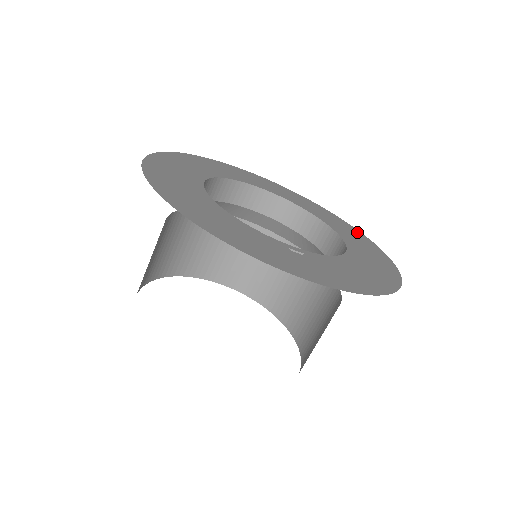
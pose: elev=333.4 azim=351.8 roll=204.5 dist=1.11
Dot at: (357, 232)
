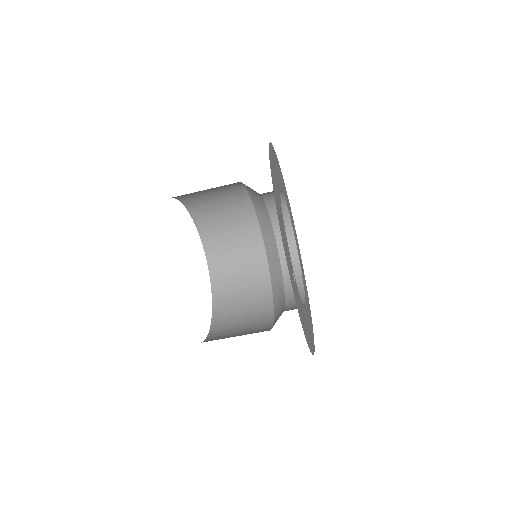
Dot at: occluded
